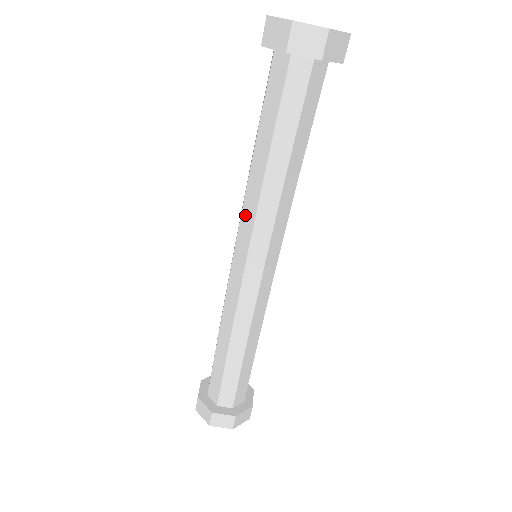
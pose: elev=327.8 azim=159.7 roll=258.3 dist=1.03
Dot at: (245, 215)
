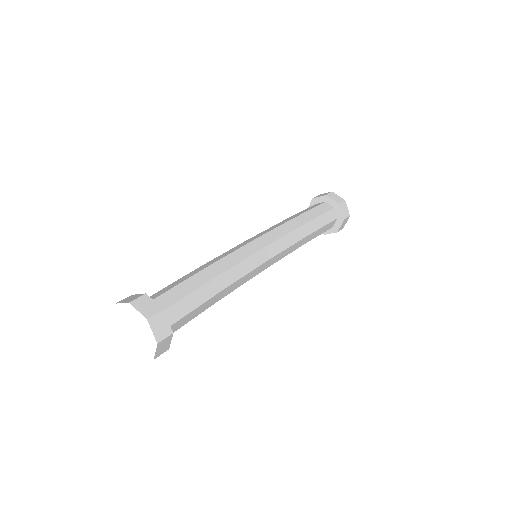
Dot at: occluded
